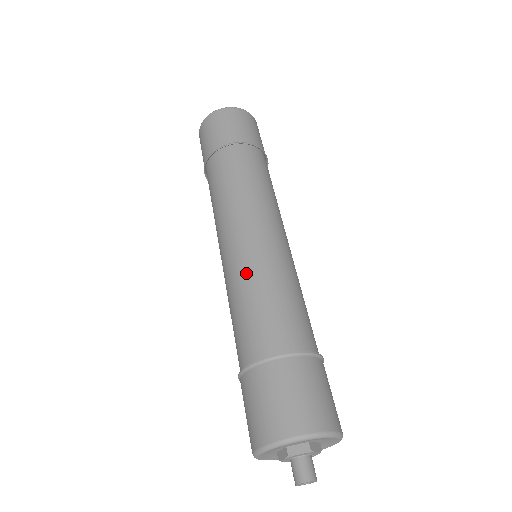
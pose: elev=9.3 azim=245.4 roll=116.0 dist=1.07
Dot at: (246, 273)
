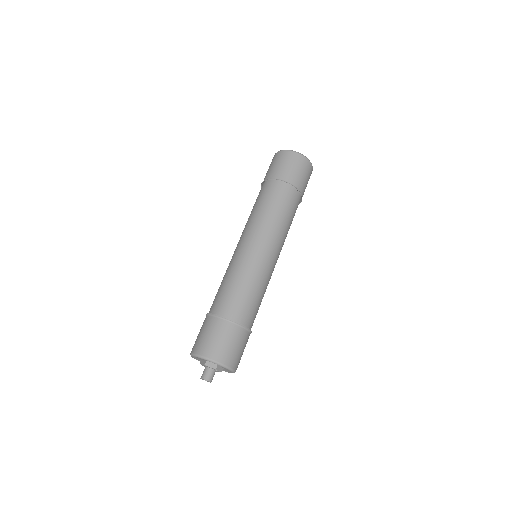
Dot at: (228, 267)
